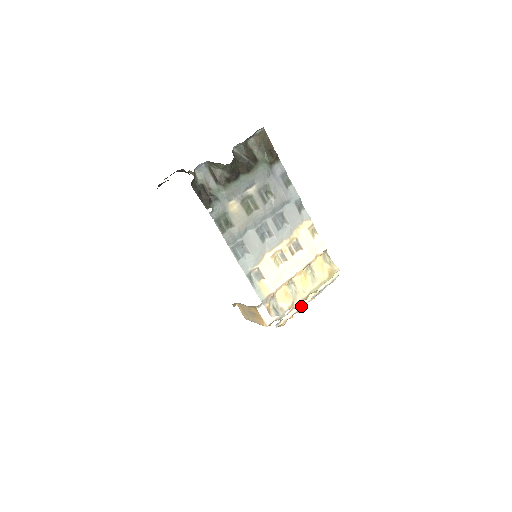
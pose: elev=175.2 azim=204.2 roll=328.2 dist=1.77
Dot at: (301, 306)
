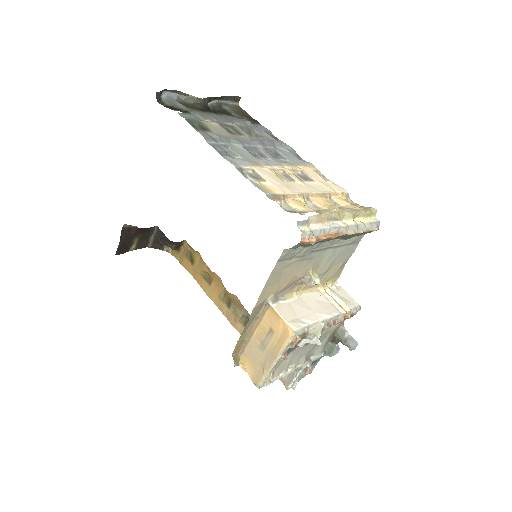
Dot at: (334, 227)
